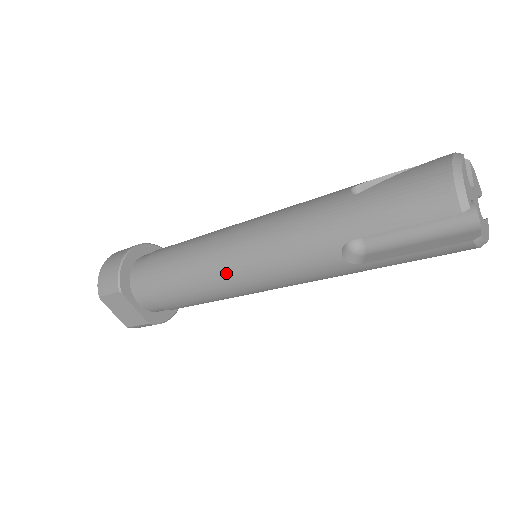
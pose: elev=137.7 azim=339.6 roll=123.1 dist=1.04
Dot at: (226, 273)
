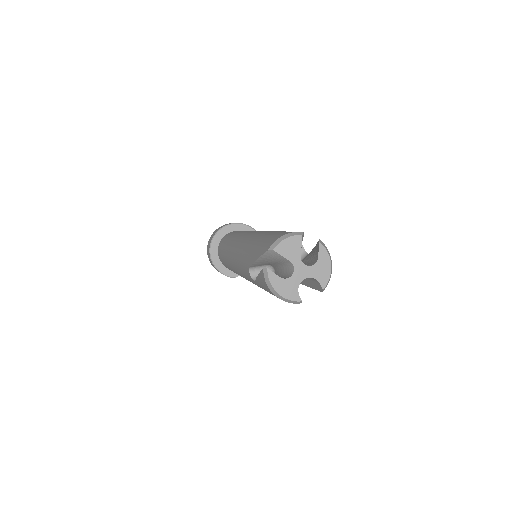
Dot at: occluded
